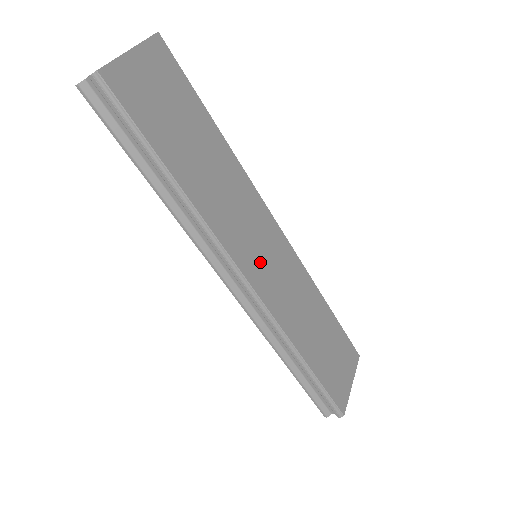
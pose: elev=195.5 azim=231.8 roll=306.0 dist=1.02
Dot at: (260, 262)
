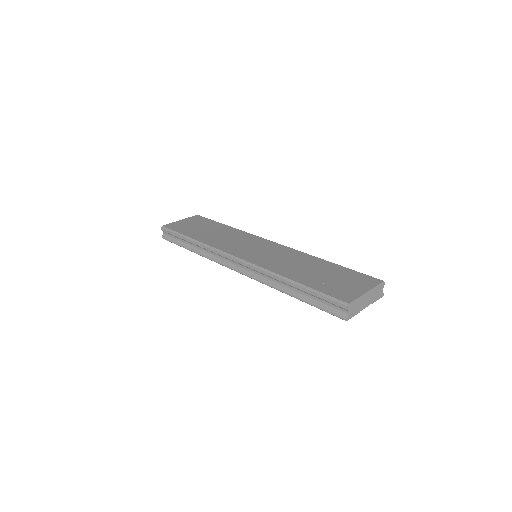
Dot at: (249, 251)
